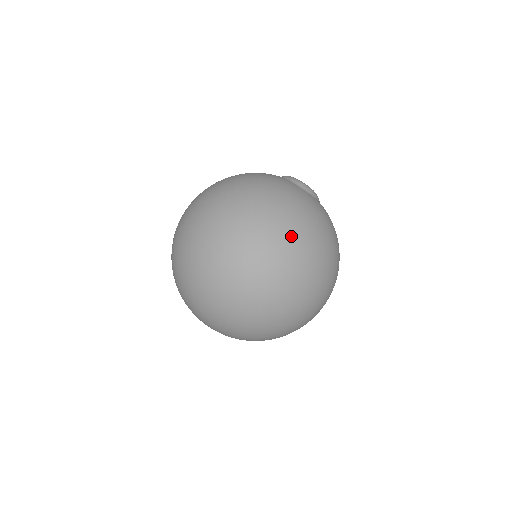
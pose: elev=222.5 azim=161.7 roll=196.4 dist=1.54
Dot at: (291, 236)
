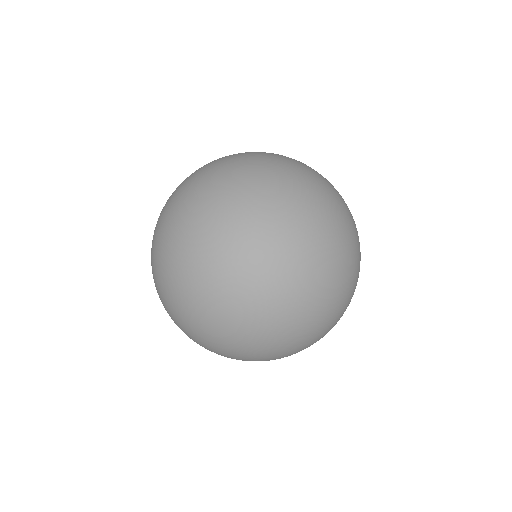
Dot at: (219, 175)
